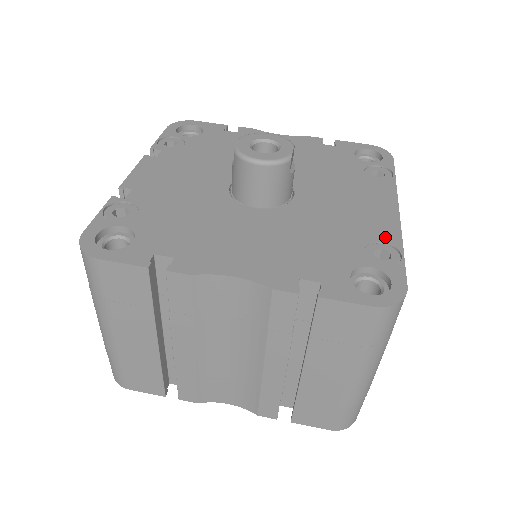
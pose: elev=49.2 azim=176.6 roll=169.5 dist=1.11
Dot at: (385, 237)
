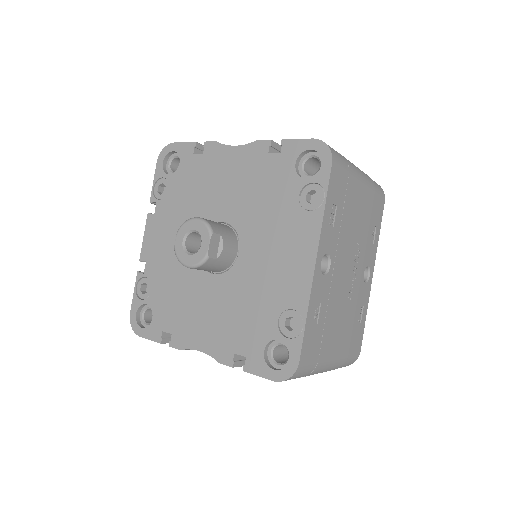
Dot at: (296, 303)
